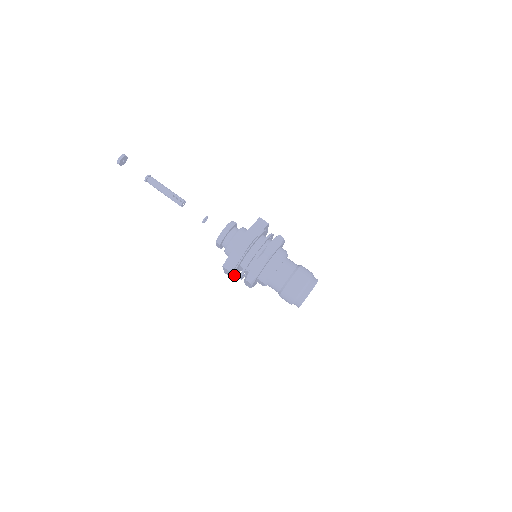
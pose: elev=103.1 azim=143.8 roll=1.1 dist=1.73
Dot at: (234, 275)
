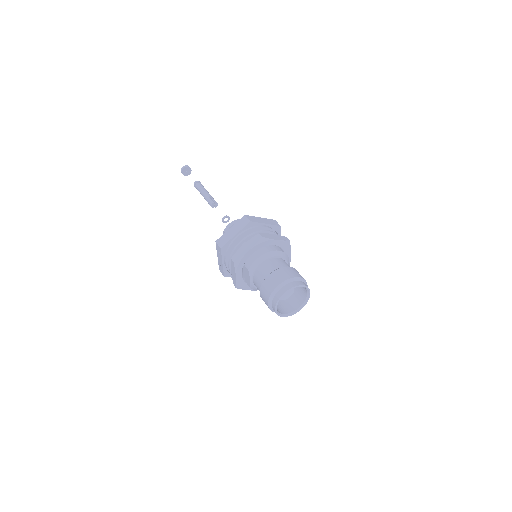
Dot at: (226, 270)
